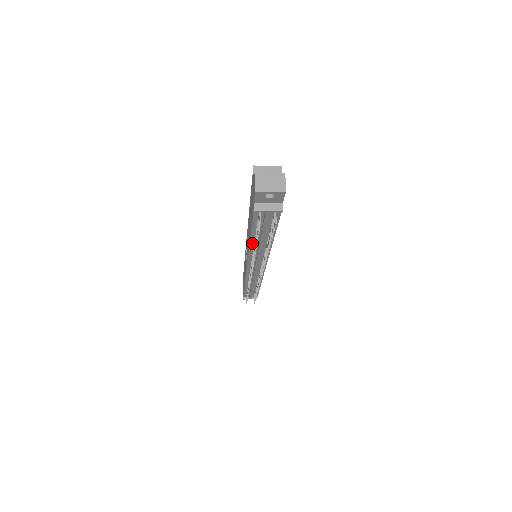
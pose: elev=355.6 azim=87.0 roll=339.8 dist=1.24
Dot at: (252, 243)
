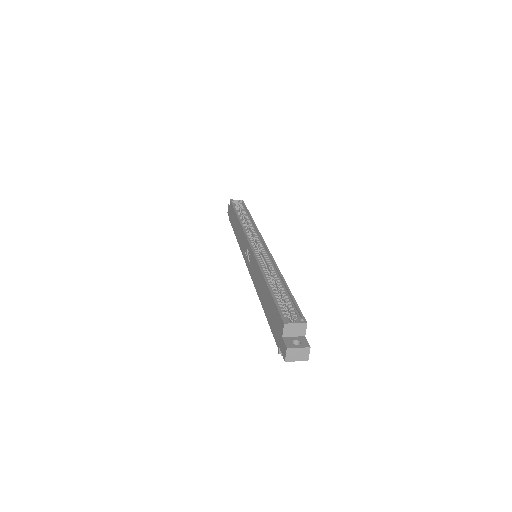
Dot at: occluded
